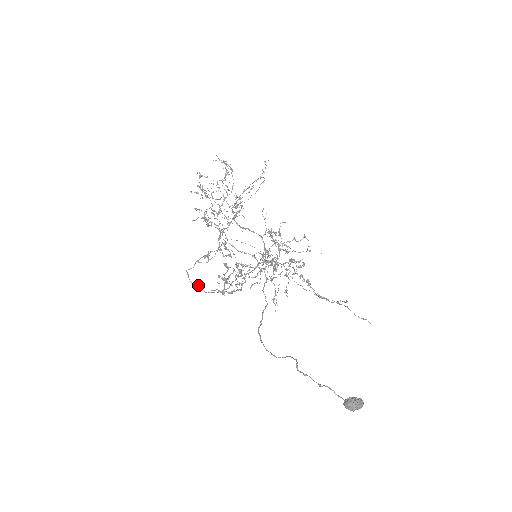
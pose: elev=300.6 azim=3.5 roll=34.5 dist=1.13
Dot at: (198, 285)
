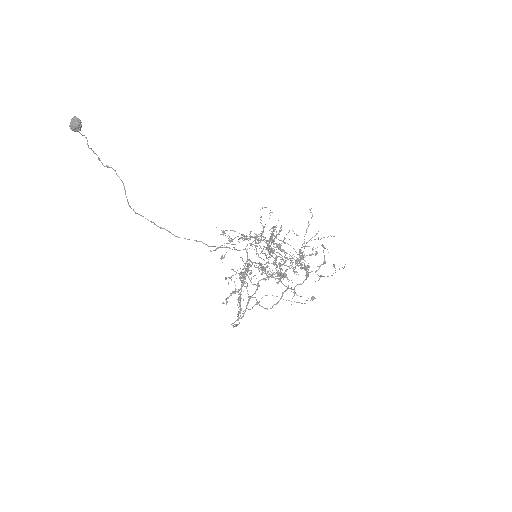
Dot at: (234, 324)
